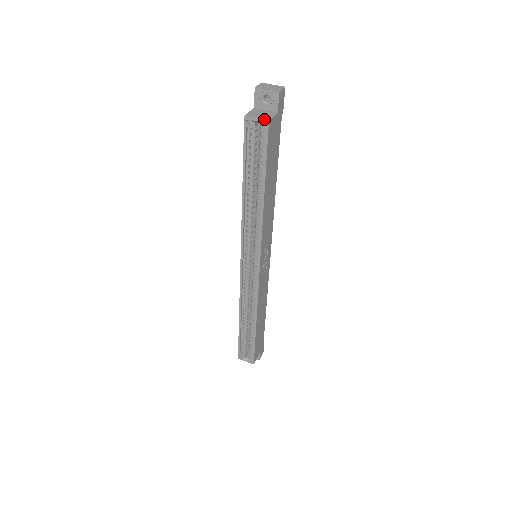
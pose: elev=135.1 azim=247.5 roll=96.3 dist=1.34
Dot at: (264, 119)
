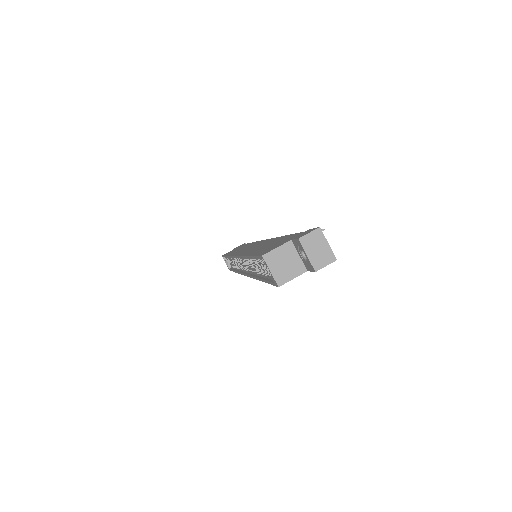
Dot at: (277, 279)
